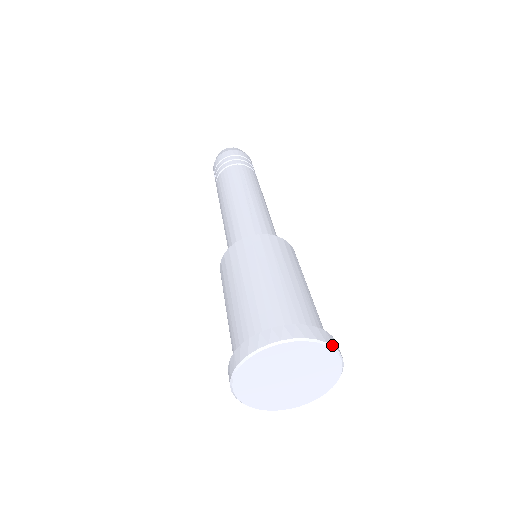
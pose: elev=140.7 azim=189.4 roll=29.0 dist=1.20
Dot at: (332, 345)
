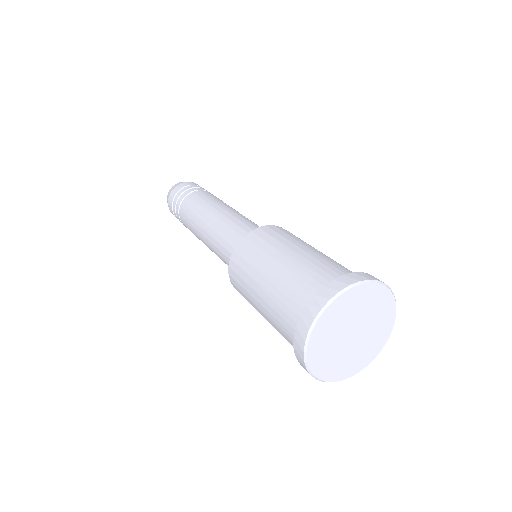
Dot at: (347, 286)
